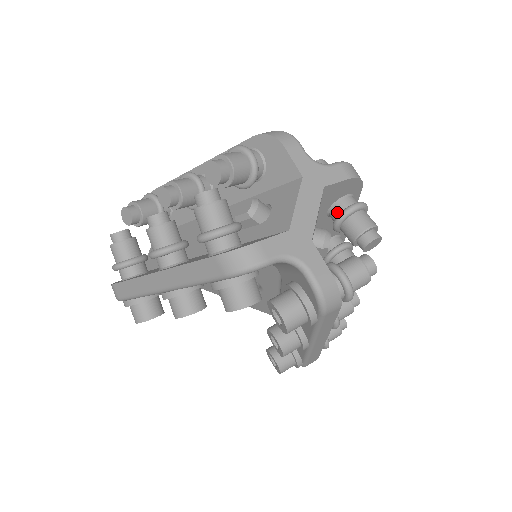
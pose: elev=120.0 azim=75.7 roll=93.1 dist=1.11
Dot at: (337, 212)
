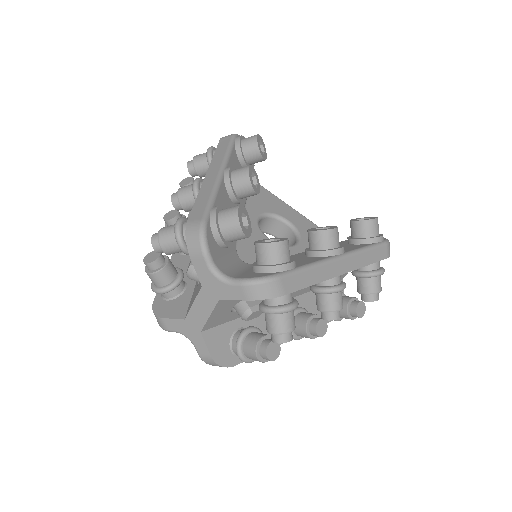
Dot at: occluded
